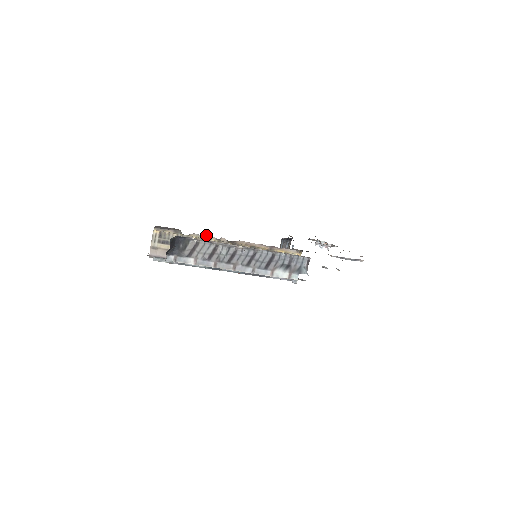
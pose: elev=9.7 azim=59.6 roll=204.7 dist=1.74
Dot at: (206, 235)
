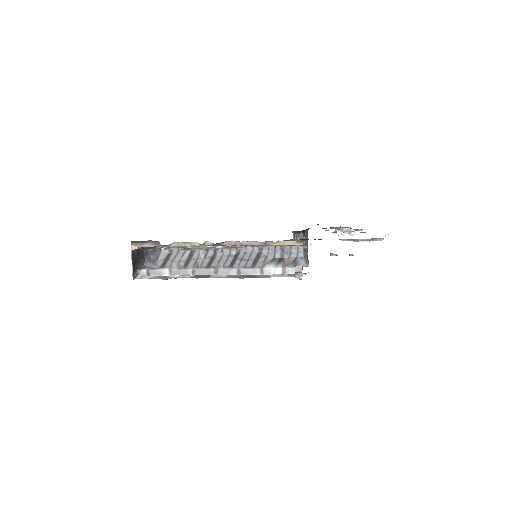
Dot at: (188, 242)
